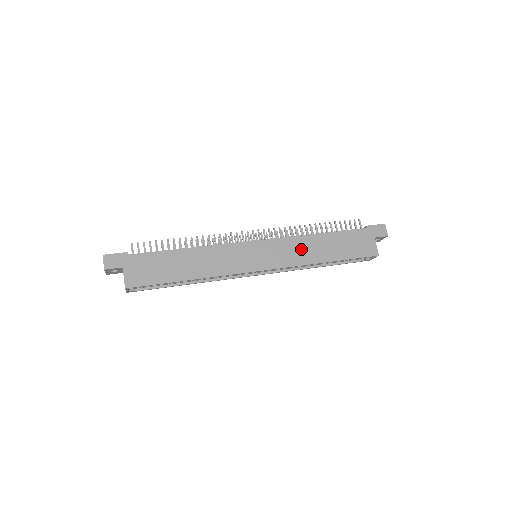
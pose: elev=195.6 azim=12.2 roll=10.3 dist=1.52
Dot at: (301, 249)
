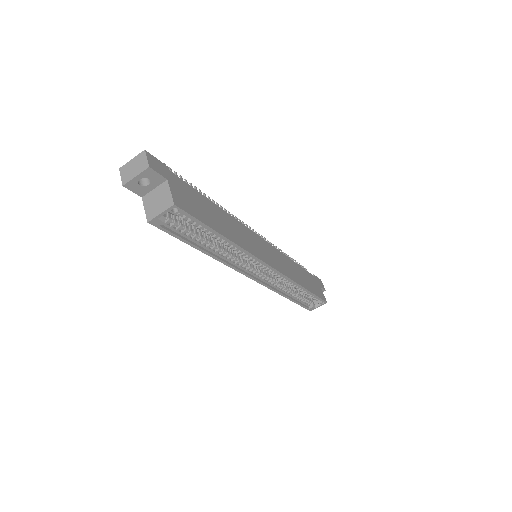
Dot at: (289, 266)
